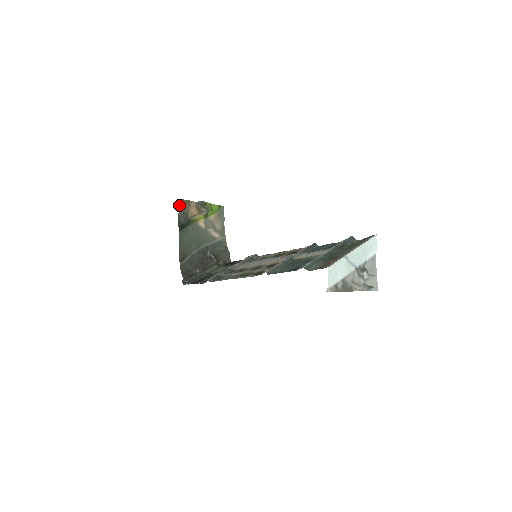
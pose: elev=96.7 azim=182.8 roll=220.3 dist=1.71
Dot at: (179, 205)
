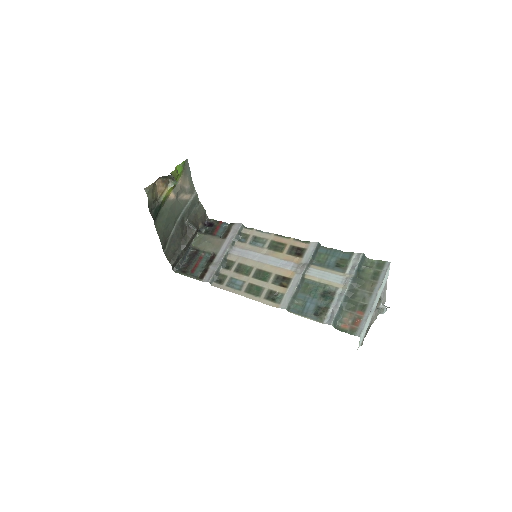
Dot at: (147, 196)
